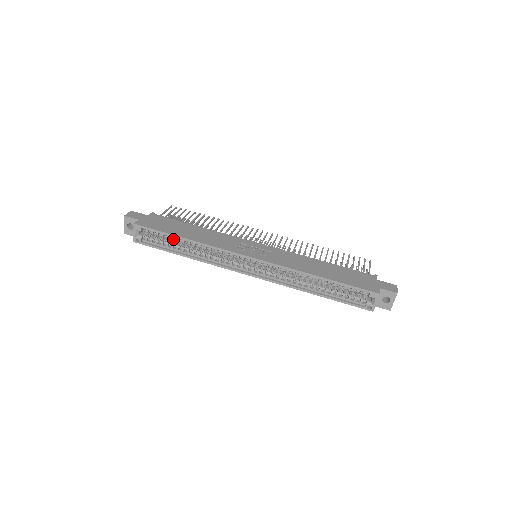
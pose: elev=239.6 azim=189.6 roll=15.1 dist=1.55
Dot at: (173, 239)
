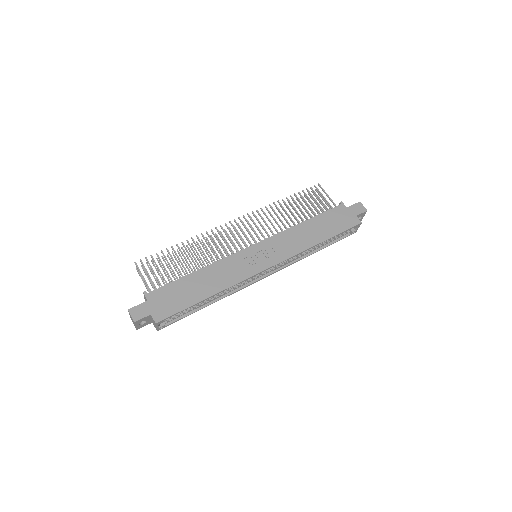
Dot at: occluded
